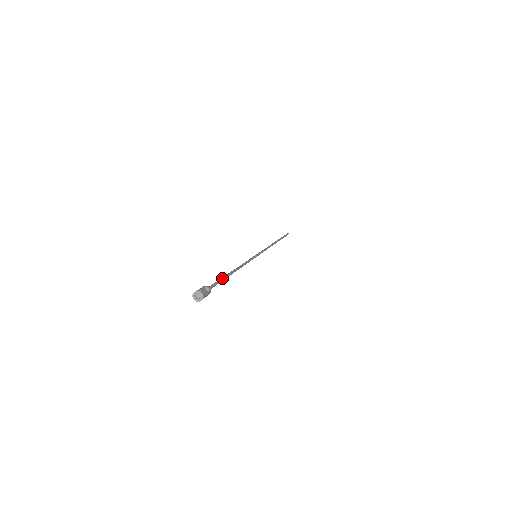
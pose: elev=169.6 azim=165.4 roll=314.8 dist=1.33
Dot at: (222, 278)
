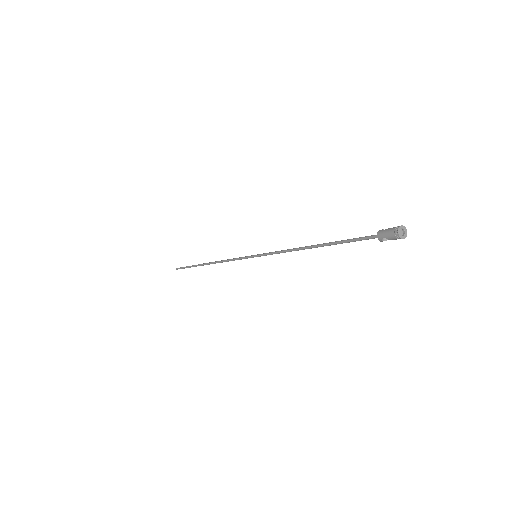
Dot at: occluded
